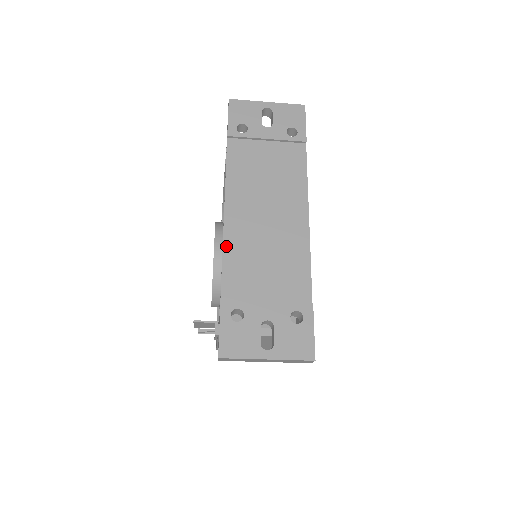
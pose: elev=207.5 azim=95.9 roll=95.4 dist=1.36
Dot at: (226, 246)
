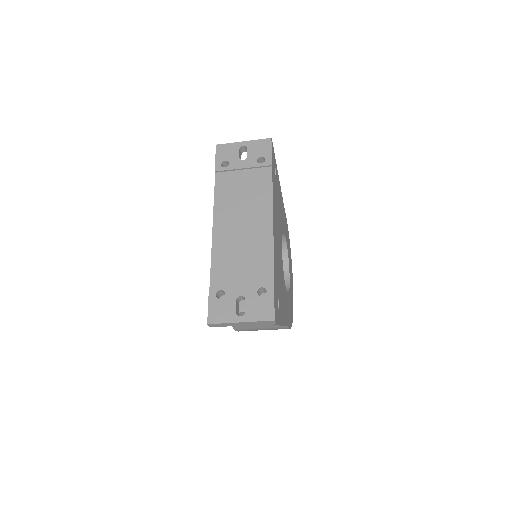
Dot at: (214, 249)
